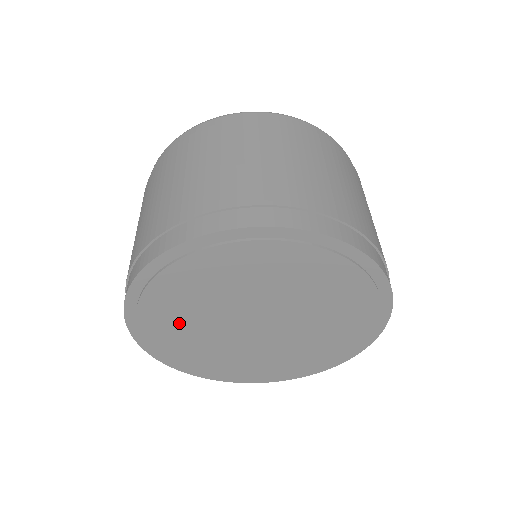
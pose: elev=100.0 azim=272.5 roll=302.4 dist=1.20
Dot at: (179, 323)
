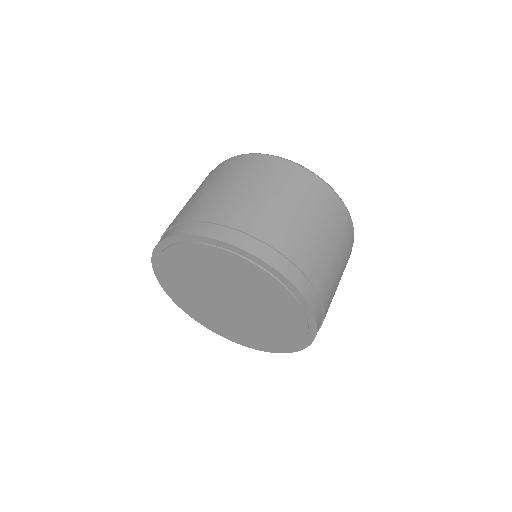
Dot at: (189, 267)
